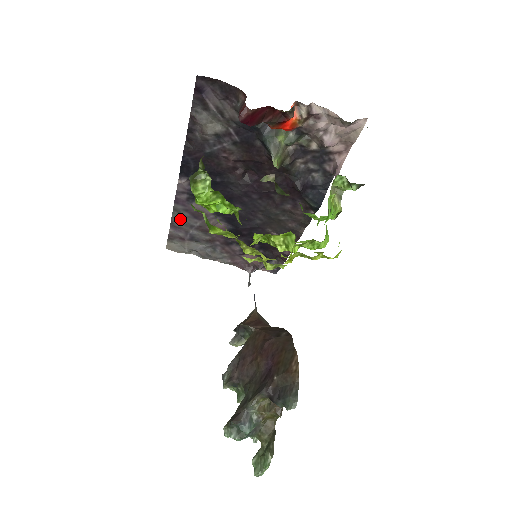
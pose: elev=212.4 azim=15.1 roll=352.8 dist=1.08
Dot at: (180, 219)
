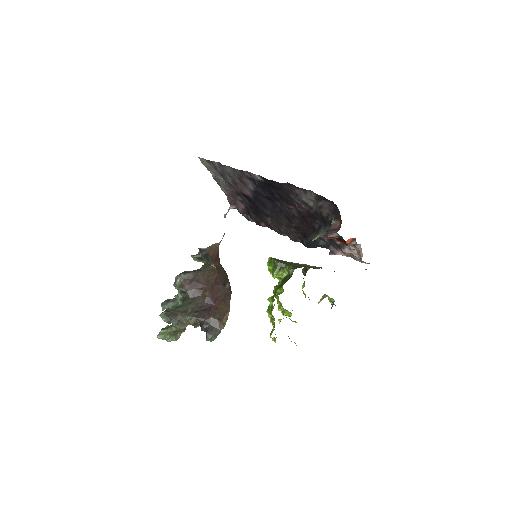
Dot at: (230, 170)
